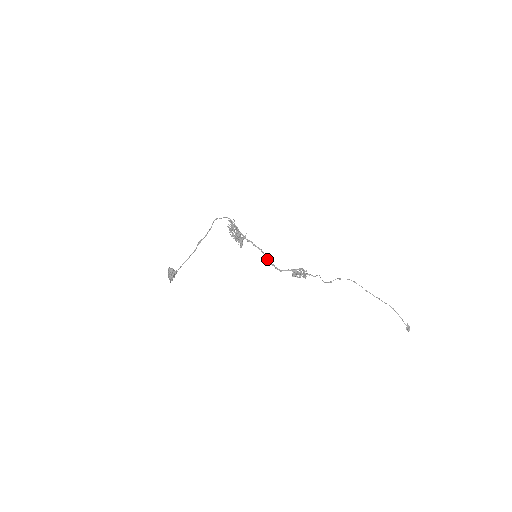
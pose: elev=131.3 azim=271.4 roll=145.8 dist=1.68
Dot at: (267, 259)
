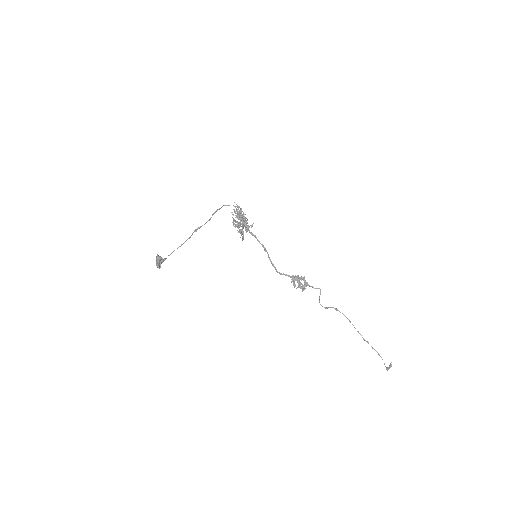
Dot at: (269, 258)
